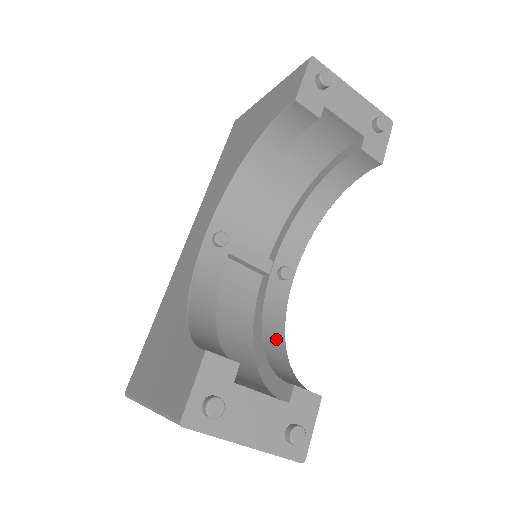
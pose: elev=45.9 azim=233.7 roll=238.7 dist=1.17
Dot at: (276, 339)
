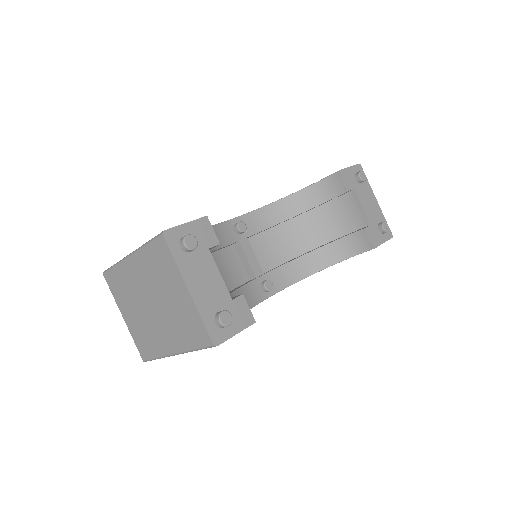
Dot at: occluded
